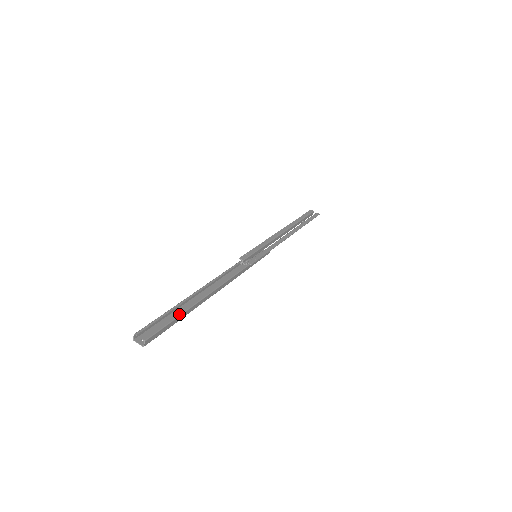
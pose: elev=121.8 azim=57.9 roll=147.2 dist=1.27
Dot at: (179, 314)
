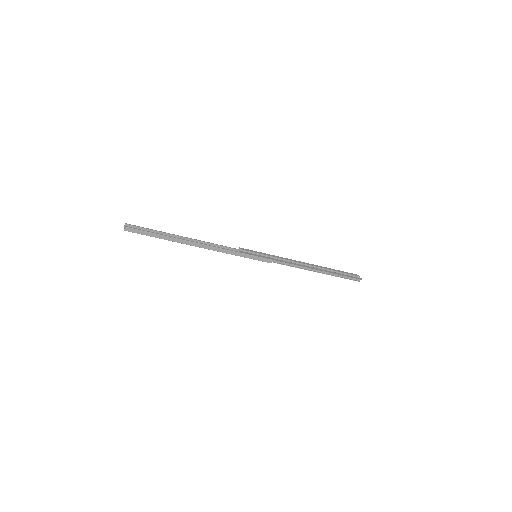
Dot at: (158, 233)
